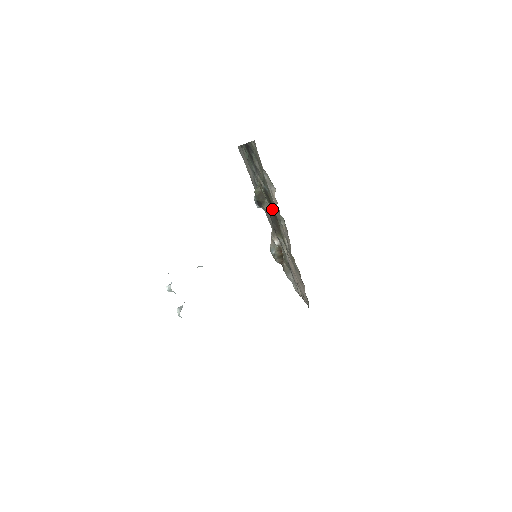
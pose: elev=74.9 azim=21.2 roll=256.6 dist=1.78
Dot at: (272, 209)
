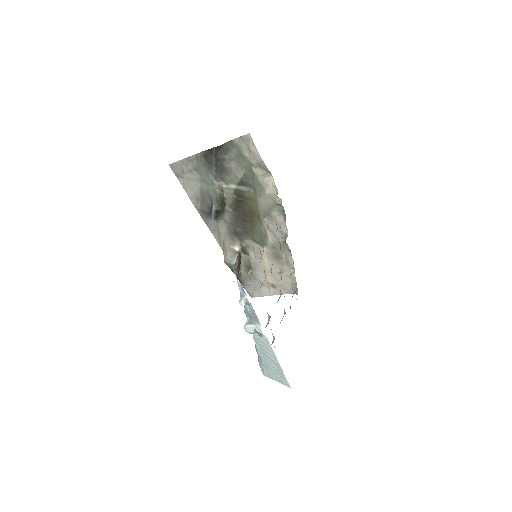
Dot at: (236, 213)
